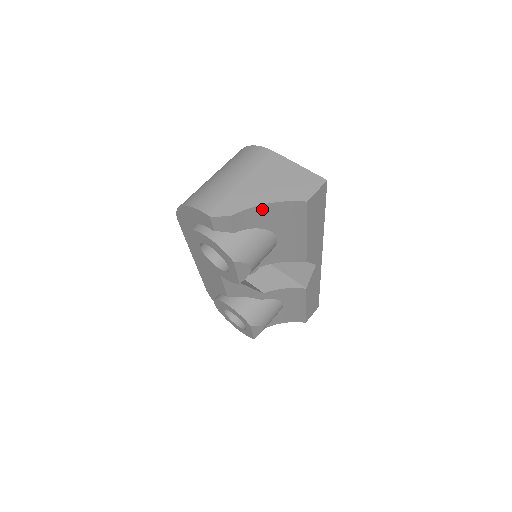
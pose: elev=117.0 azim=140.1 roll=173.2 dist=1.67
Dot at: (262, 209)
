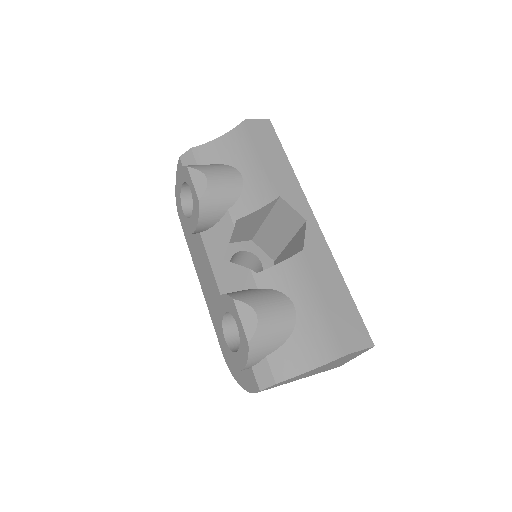
Dot at: (218, 143)
